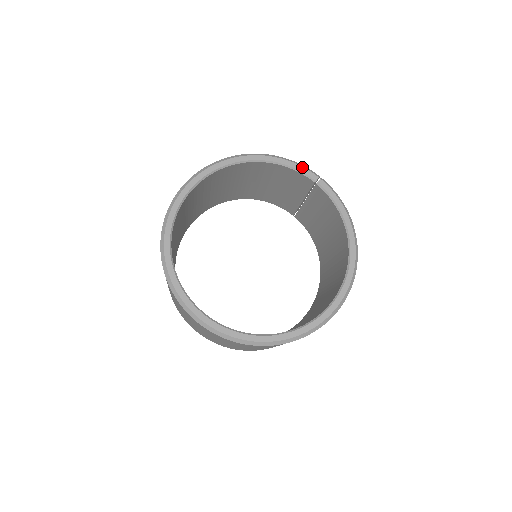
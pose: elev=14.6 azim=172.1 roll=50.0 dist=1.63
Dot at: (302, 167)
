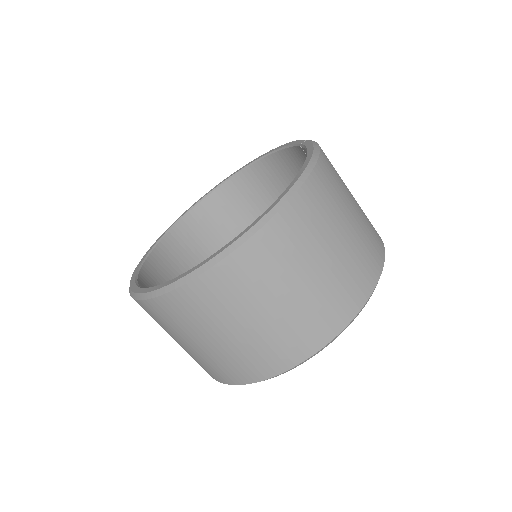
Dot at: (296, 141)
